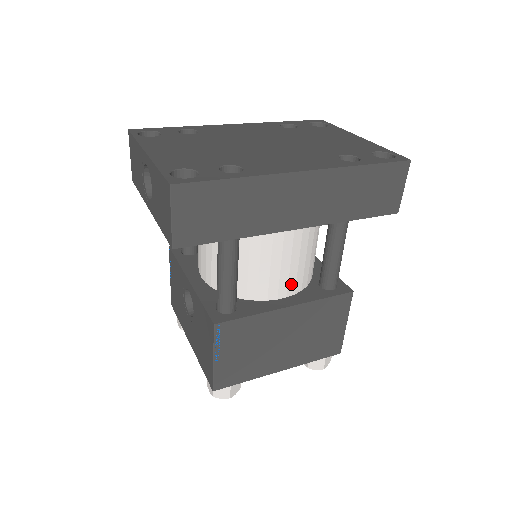
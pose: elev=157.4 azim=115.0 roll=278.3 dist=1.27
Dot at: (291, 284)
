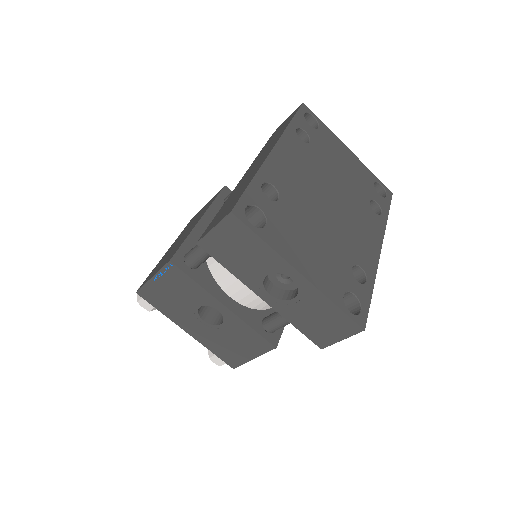
Dot at: occluded
